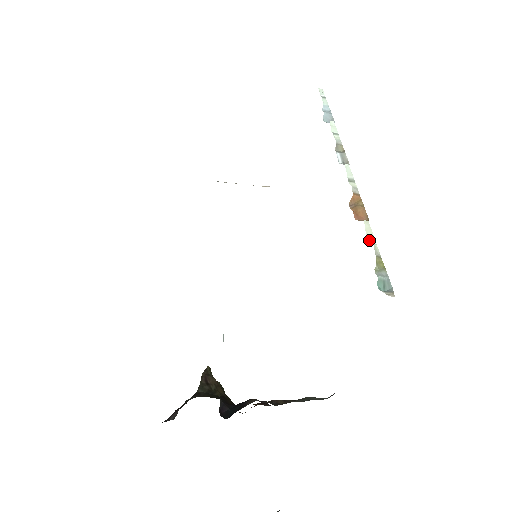
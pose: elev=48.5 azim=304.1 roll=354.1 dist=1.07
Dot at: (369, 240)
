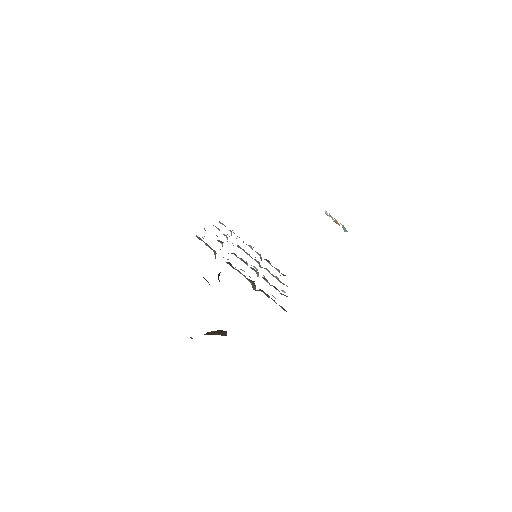
Dot at: occluded
